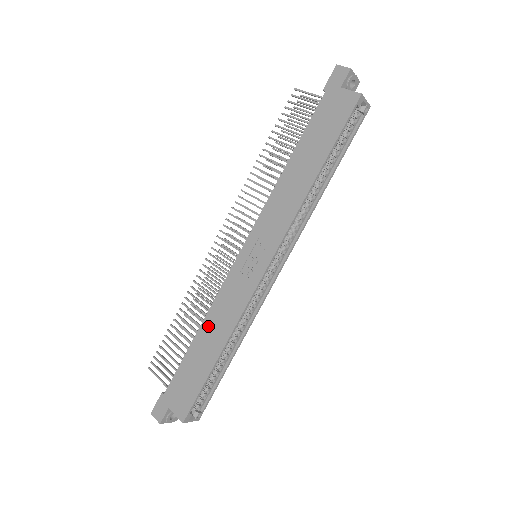
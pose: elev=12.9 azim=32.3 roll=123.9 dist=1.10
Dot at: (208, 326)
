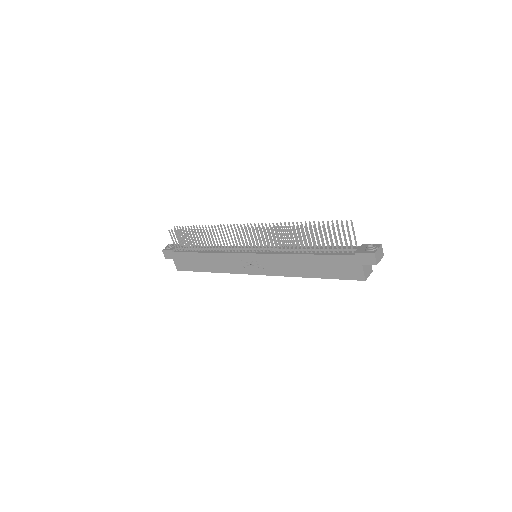
Dot at: (211, 258)
